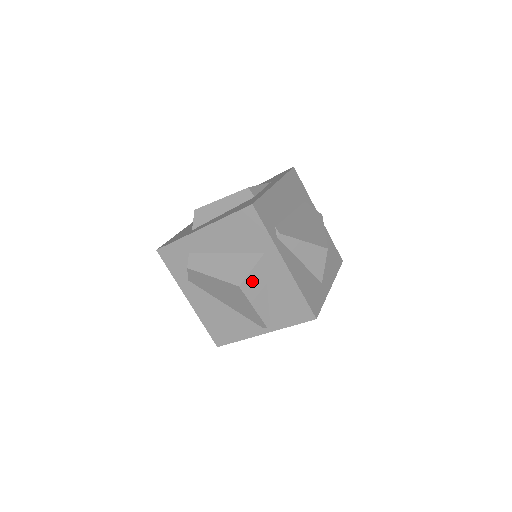
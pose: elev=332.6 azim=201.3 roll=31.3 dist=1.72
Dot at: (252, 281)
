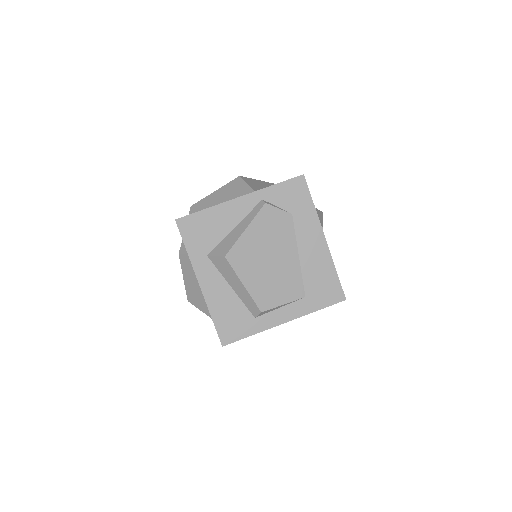
Dot at: occluded
